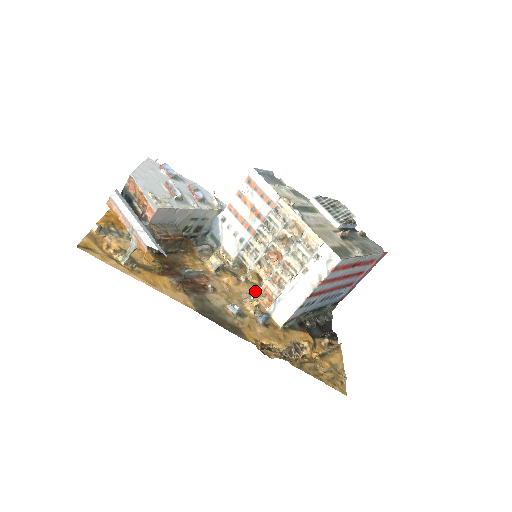
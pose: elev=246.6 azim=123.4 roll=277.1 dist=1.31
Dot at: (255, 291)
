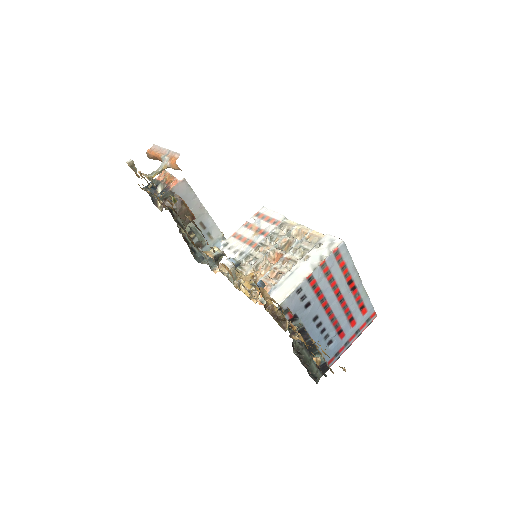
Dot at: occluded
